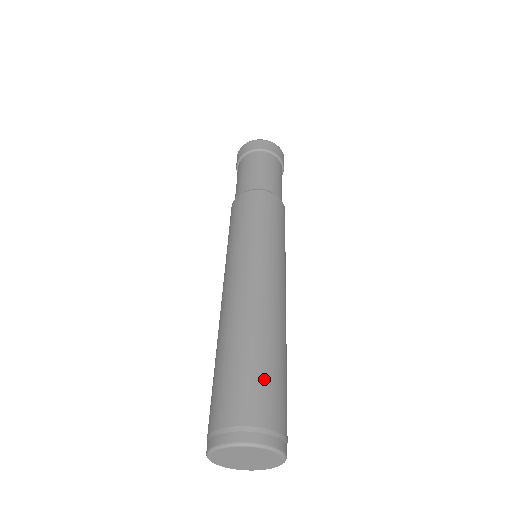
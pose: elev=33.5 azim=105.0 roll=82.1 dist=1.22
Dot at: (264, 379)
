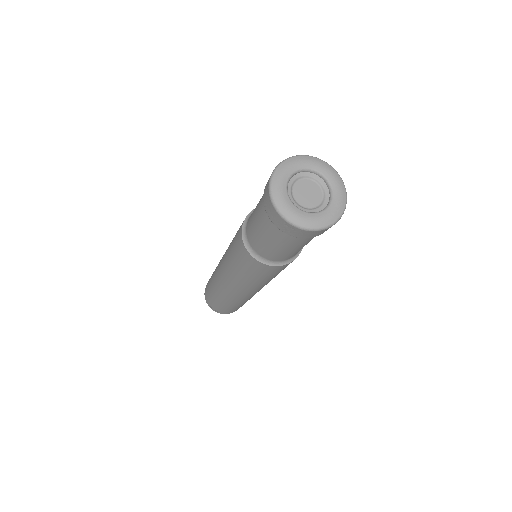
Dot at: occluded
